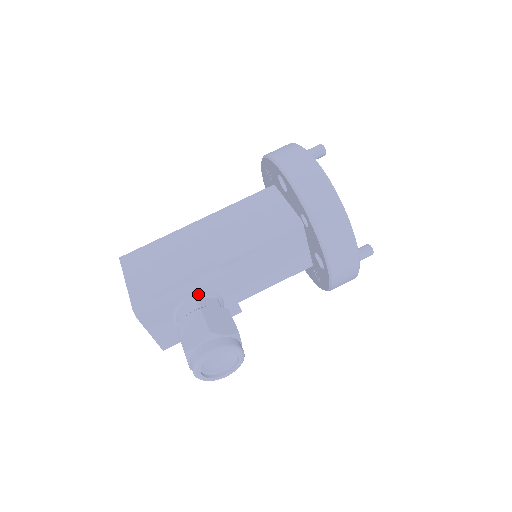
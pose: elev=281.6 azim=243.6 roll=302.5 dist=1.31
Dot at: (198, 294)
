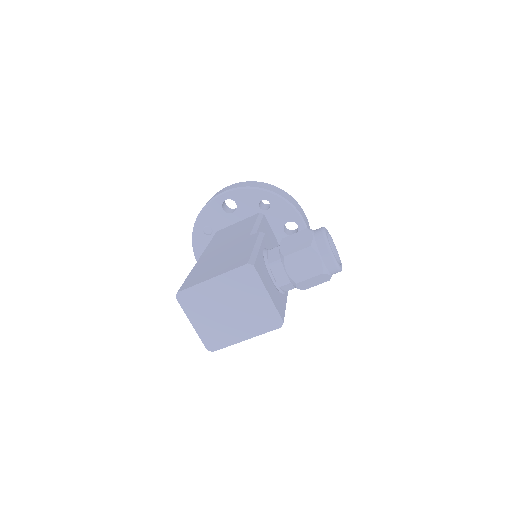
Dot at: (266, 249)
